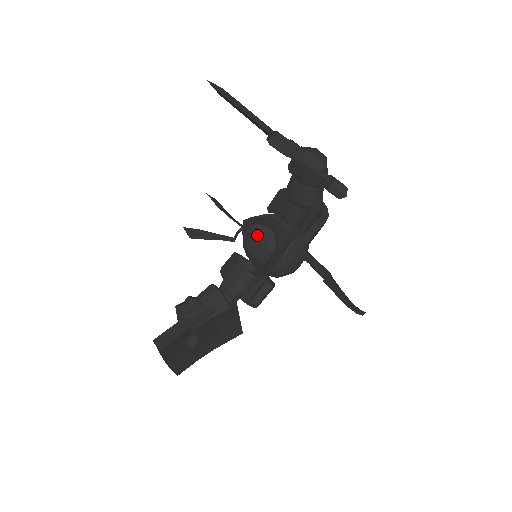
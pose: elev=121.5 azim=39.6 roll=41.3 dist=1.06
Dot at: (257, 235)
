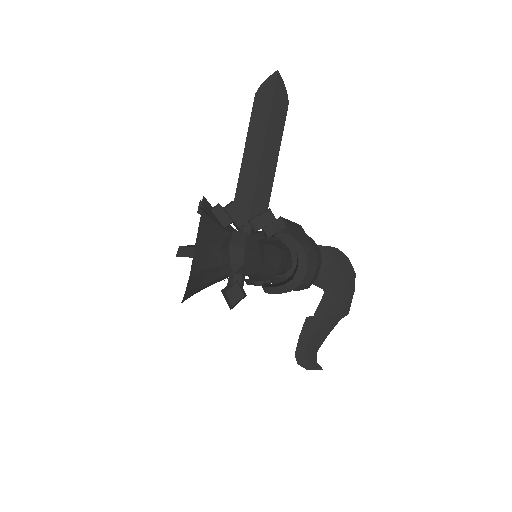
Dot at: occluded
